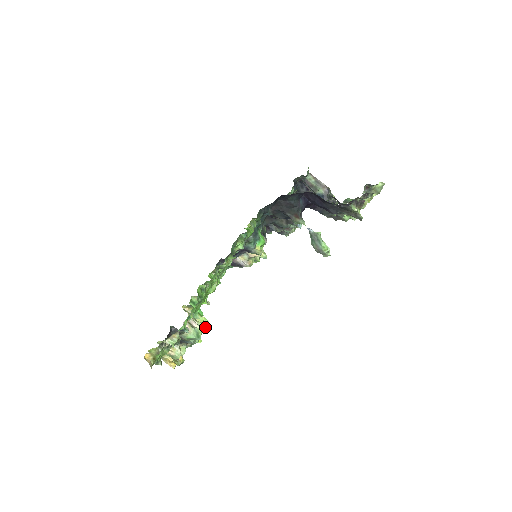
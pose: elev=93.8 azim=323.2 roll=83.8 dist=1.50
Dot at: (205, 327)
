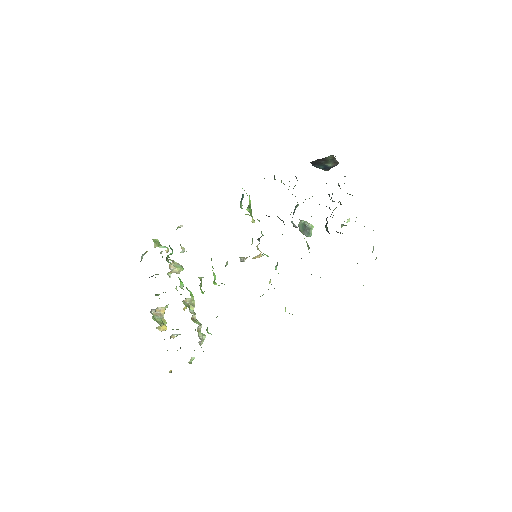
Dot at: occluded
